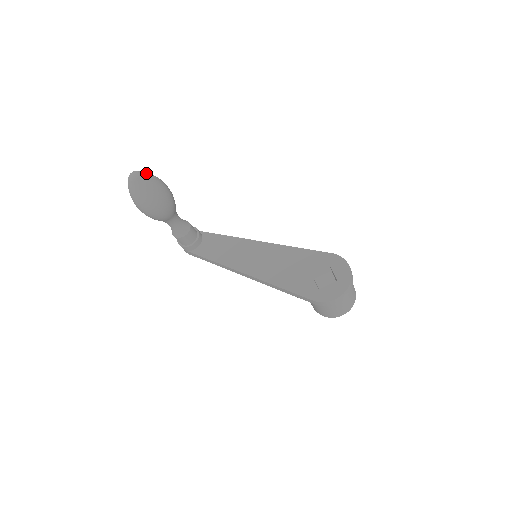
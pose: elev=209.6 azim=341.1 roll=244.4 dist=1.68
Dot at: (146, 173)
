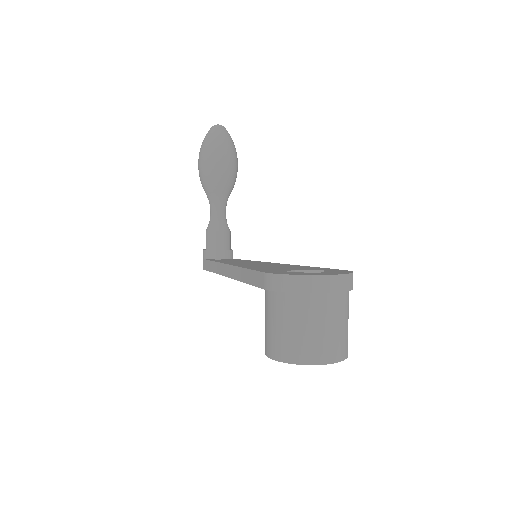
Dot at: (229, 134)
